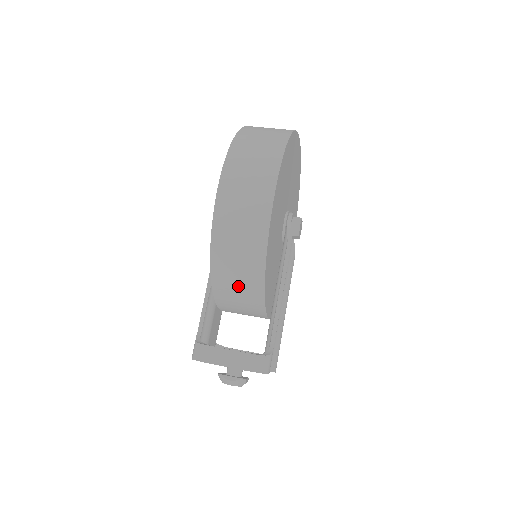
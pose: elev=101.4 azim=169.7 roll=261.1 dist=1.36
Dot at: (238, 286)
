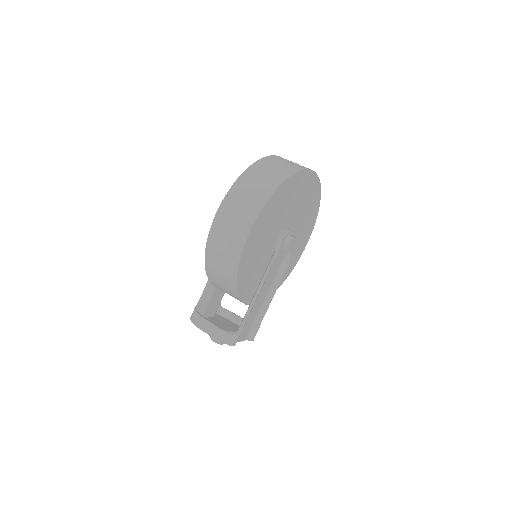
Dot at: (222, 284)
